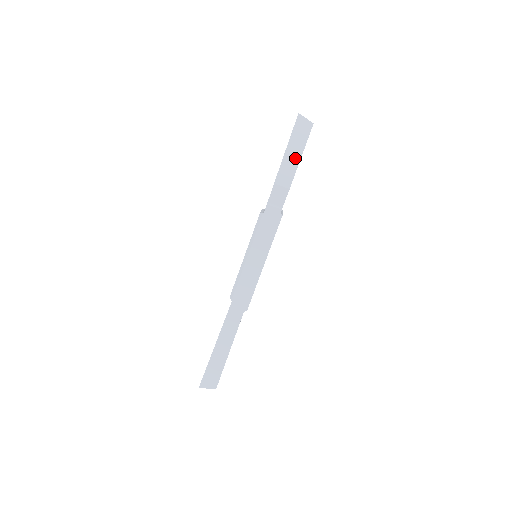
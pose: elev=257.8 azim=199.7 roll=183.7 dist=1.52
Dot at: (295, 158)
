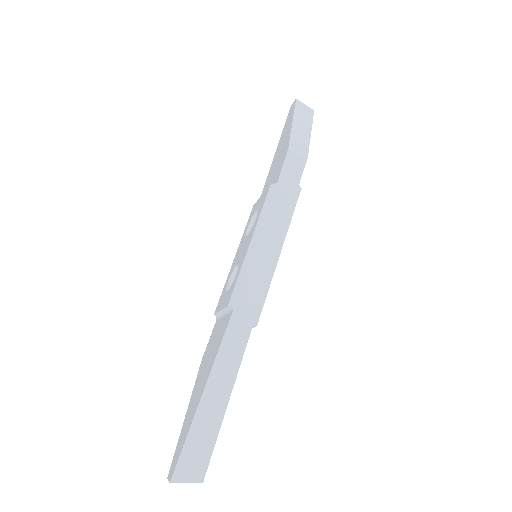
Dot at: (305, 133)
